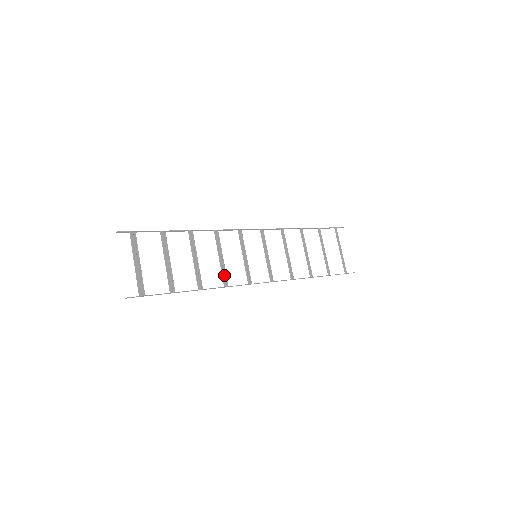
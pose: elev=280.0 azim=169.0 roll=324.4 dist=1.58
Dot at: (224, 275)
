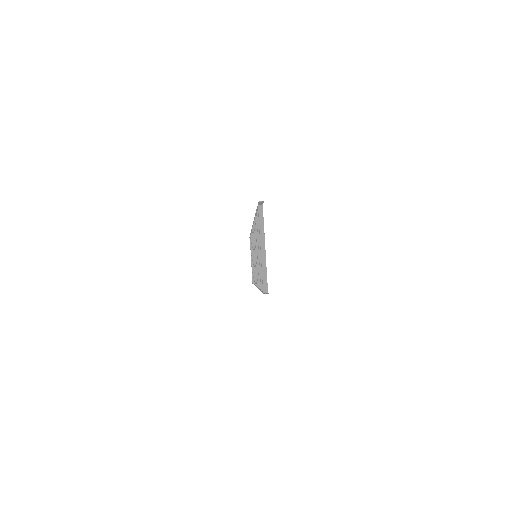
Dot at: occluded
